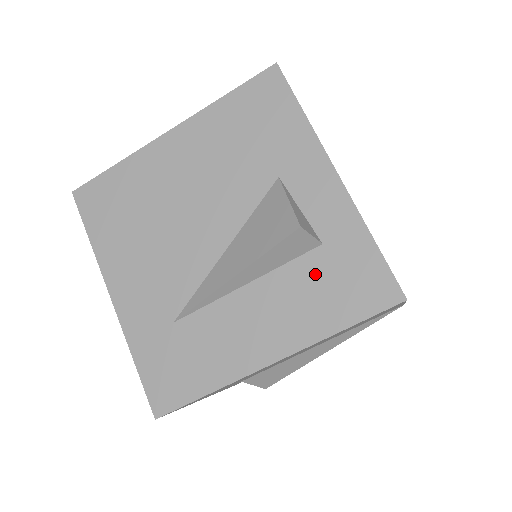
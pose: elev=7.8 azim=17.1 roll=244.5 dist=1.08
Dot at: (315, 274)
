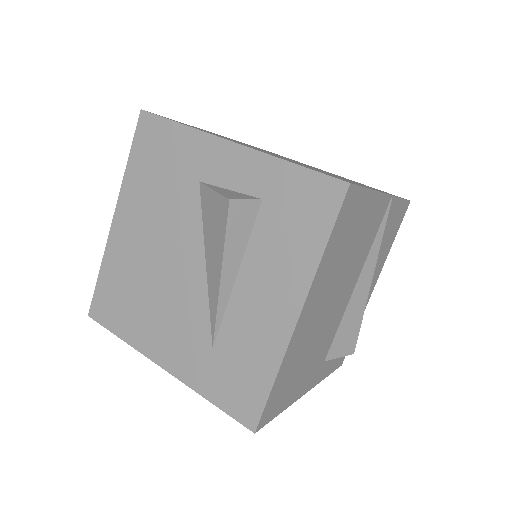
Dot at: (274, 225)
